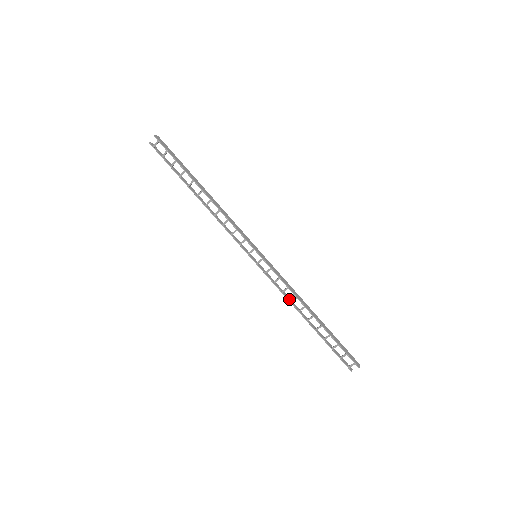
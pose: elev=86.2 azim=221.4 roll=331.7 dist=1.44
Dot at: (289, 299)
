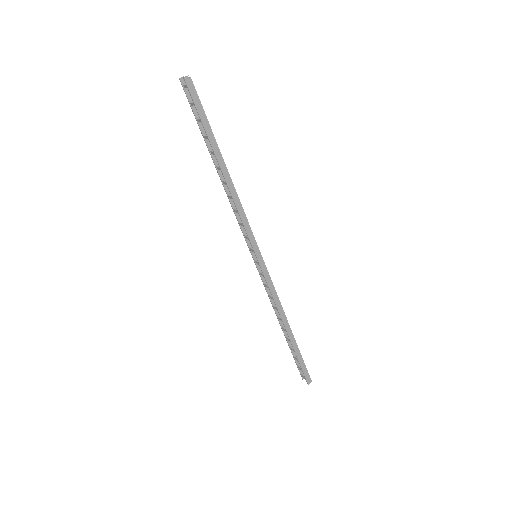
Dot at: (274, 303)
